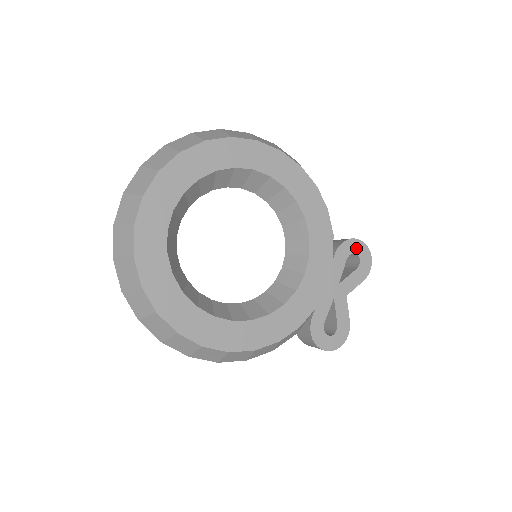
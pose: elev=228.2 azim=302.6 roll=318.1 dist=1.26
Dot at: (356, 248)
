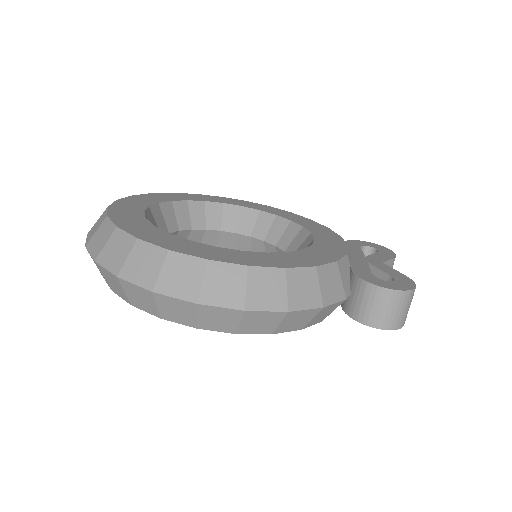
Dot at: (365, 244)
